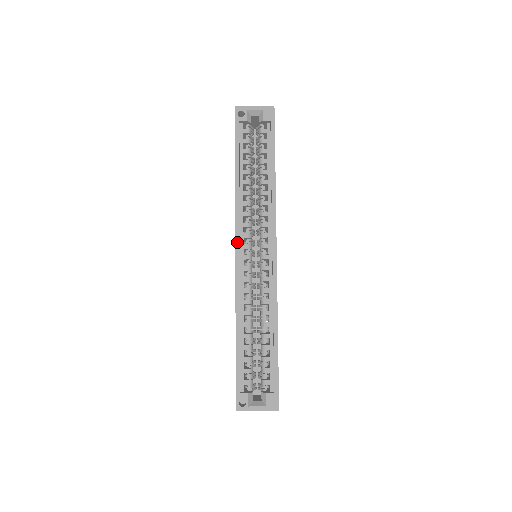
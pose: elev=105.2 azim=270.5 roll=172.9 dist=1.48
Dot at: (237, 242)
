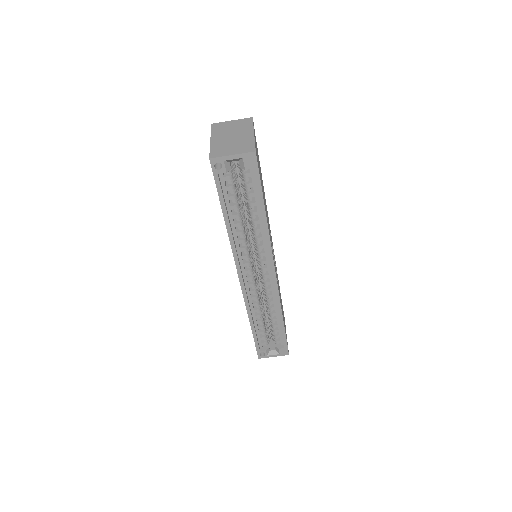
Dot at: (239, 274)
